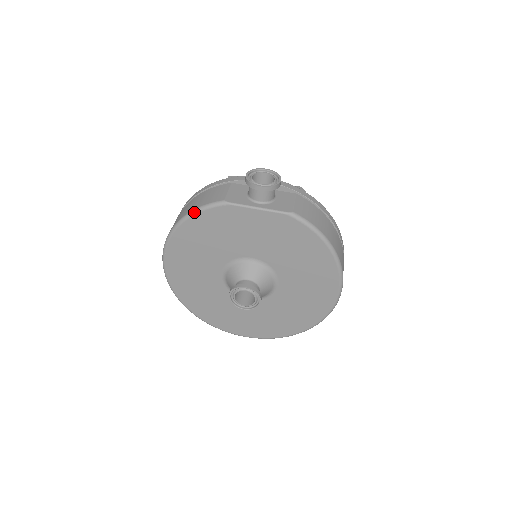
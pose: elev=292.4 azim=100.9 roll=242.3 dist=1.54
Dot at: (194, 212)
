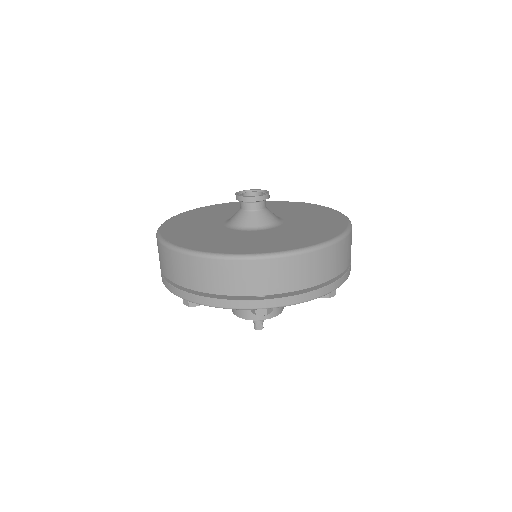
Dot at: (226, 203)
